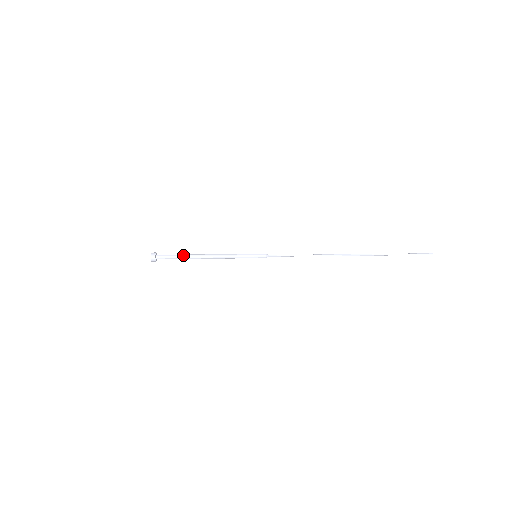
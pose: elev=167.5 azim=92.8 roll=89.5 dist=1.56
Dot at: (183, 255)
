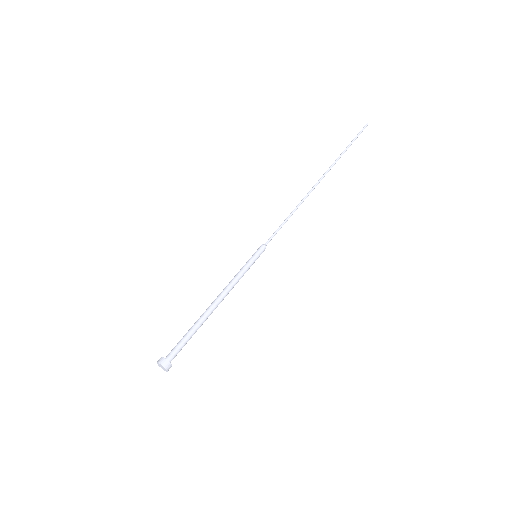
Dot at: (195, 329)
